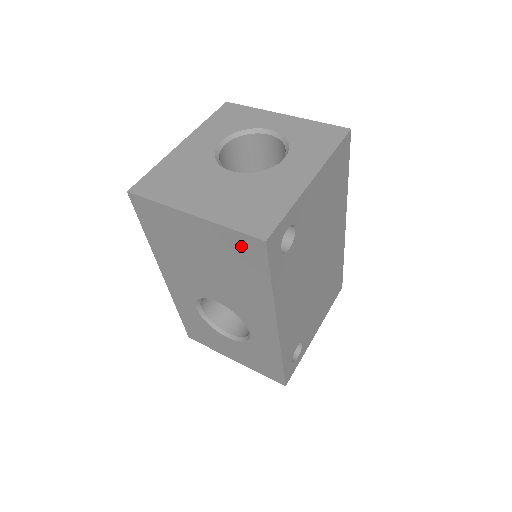
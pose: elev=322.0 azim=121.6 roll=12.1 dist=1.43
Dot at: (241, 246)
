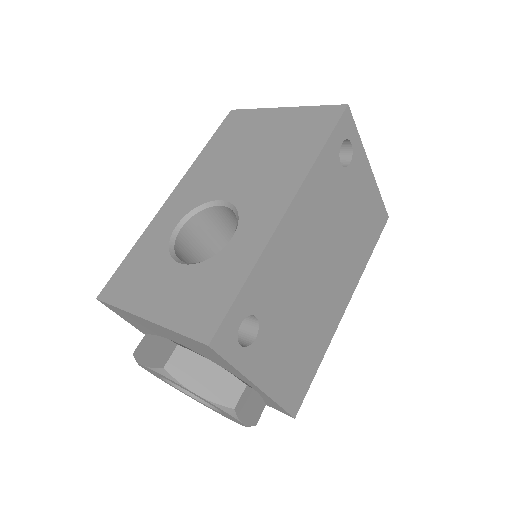
Dot at: (317, 118)
